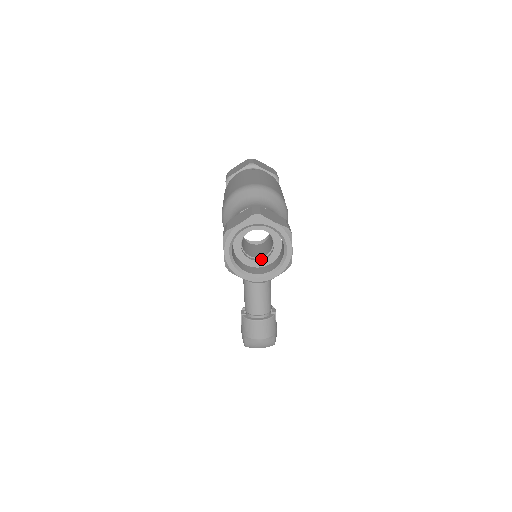
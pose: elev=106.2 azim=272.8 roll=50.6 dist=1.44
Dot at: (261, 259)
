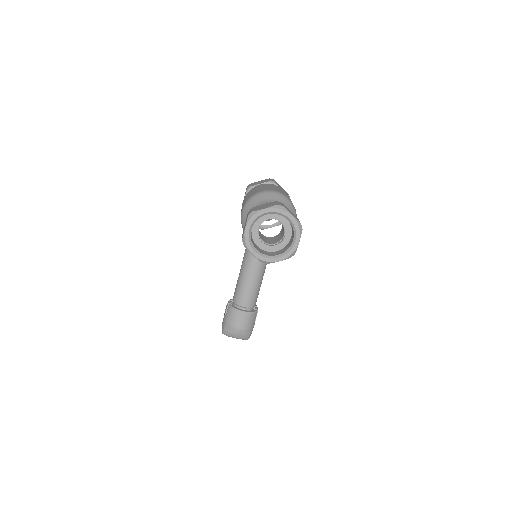
Dot at: (271, 245)
